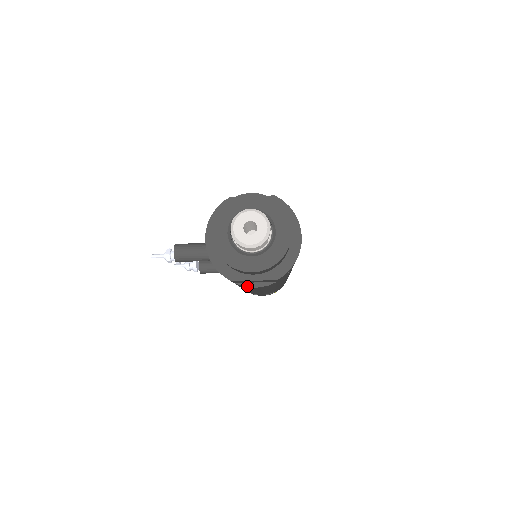
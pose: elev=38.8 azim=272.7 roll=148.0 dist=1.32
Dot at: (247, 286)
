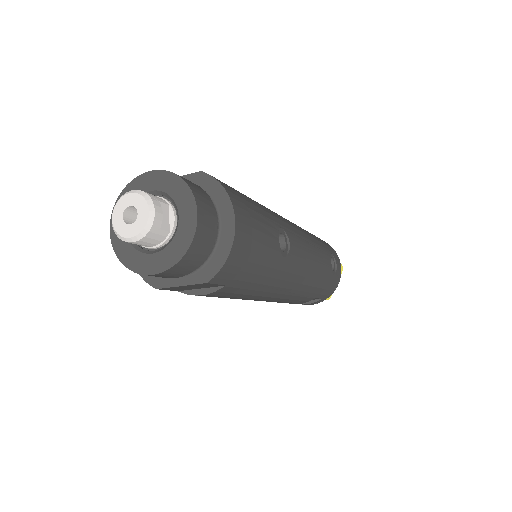
Dot at: (192, 294)
